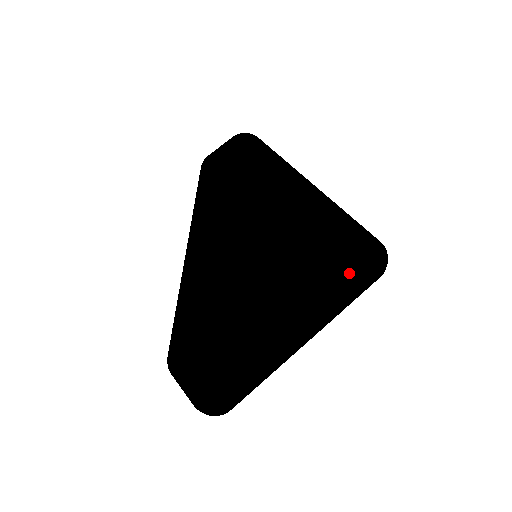
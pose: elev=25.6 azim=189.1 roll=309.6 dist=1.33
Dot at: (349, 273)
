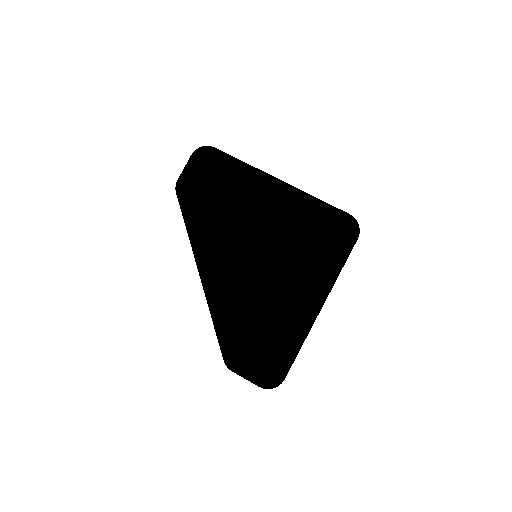
Dot at: (336, 250)
